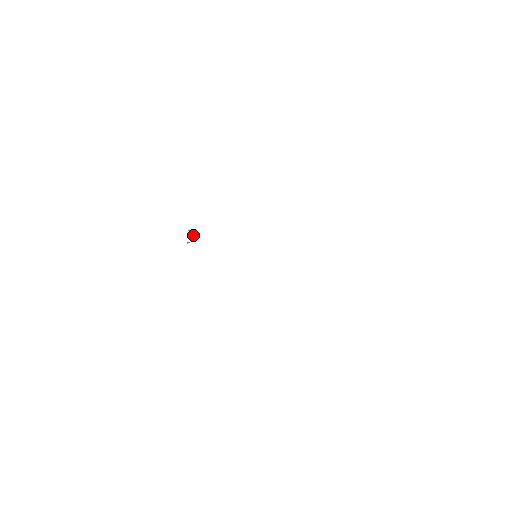
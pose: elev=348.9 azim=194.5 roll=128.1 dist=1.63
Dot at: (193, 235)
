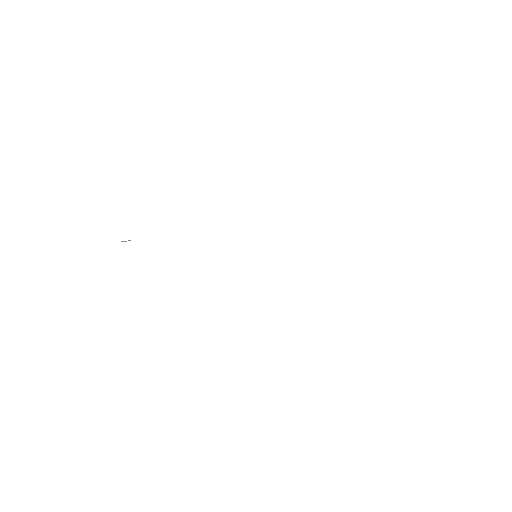
Dot at: occluded
